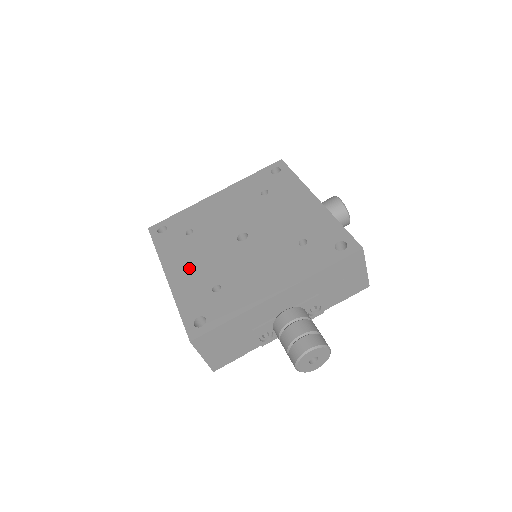
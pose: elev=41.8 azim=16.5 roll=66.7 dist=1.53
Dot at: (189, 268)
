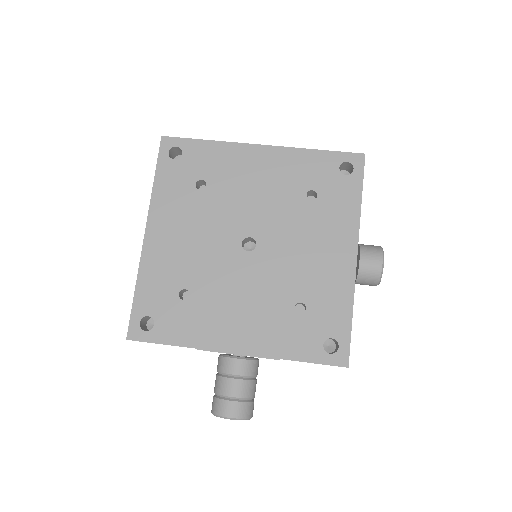
Dot at: (173, 241)
